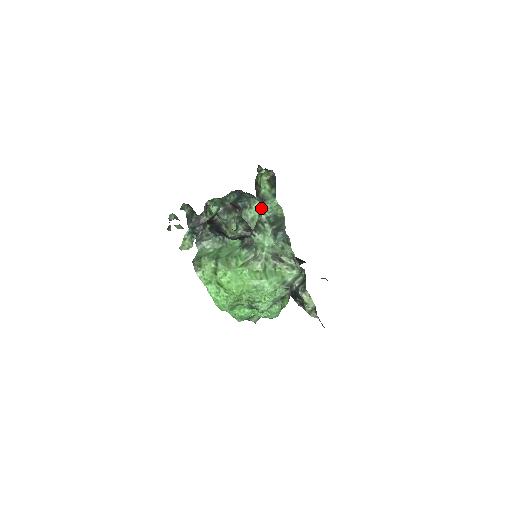
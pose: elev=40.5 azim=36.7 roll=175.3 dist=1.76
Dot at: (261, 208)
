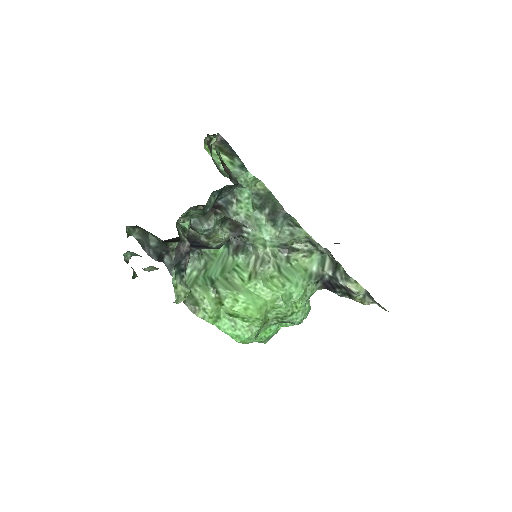
Dot at: (252, 196)
